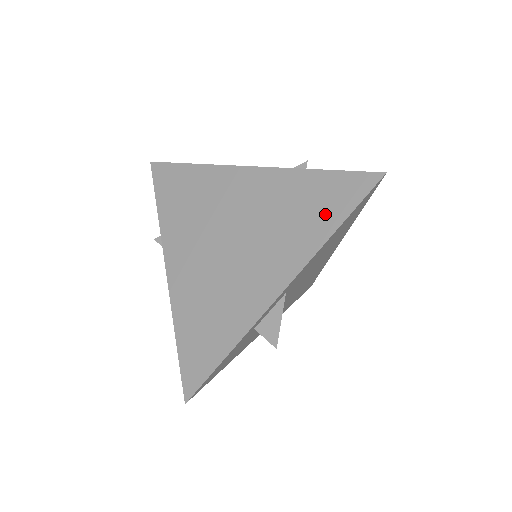
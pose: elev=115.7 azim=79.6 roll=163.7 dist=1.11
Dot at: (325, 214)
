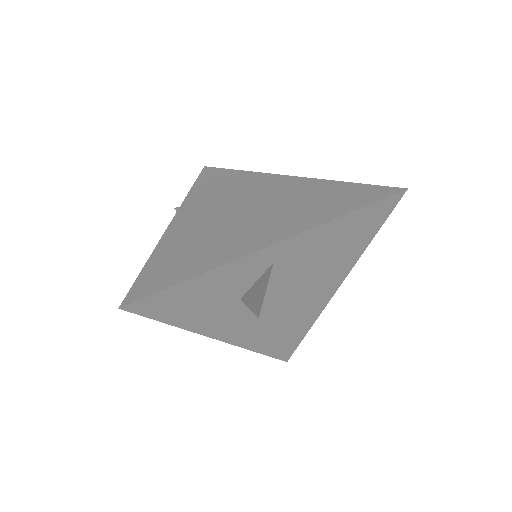
Dot at: (340, 204)
